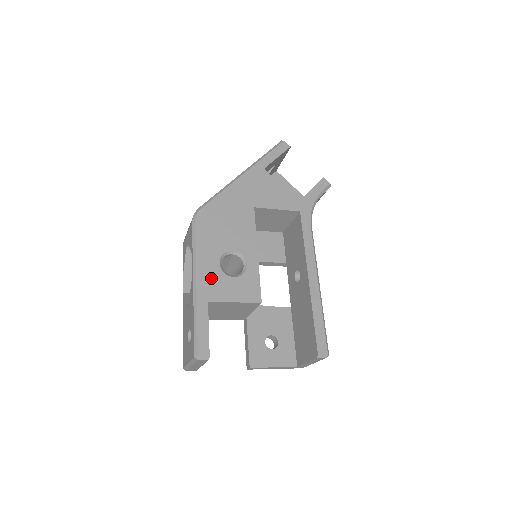
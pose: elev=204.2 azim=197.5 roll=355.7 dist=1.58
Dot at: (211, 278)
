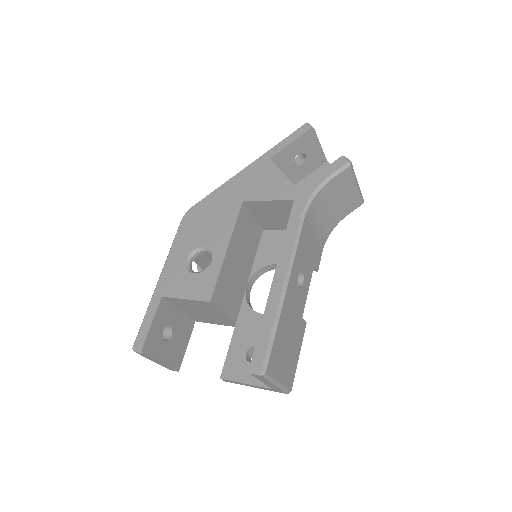
Dot at: (173, 274)
